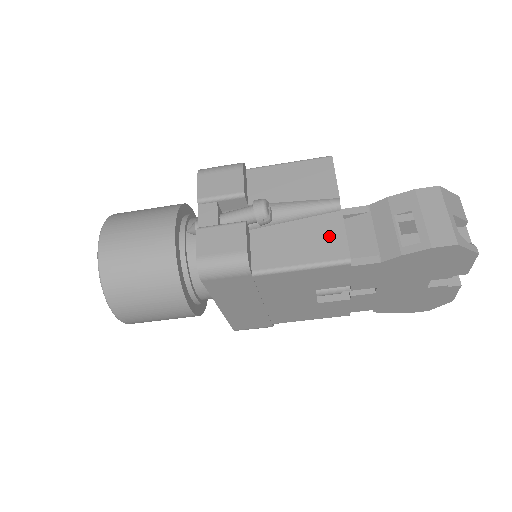
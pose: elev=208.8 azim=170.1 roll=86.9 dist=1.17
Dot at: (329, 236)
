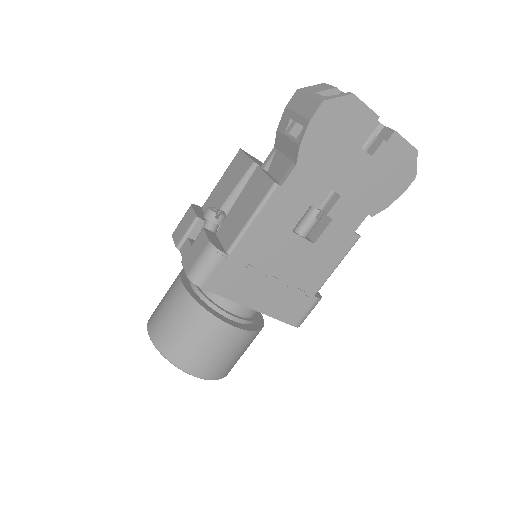
Dot at: (257, 186)
